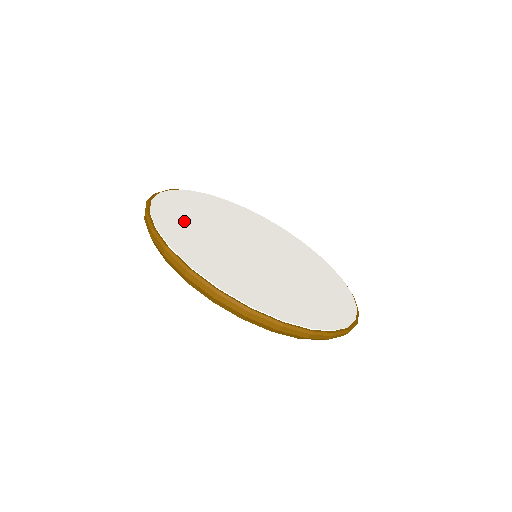
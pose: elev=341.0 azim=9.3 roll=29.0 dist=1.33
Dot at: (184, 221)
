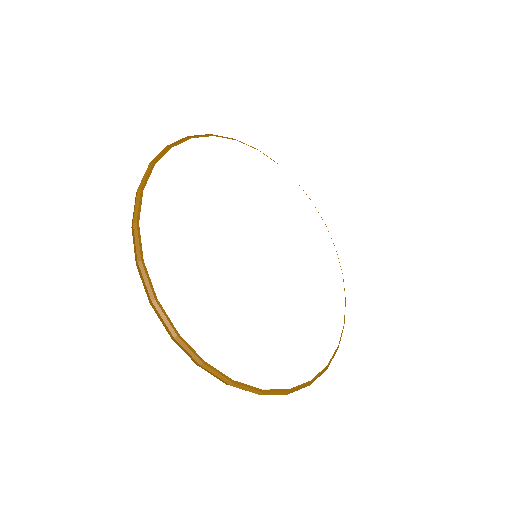
Dot at: (217, 170)
